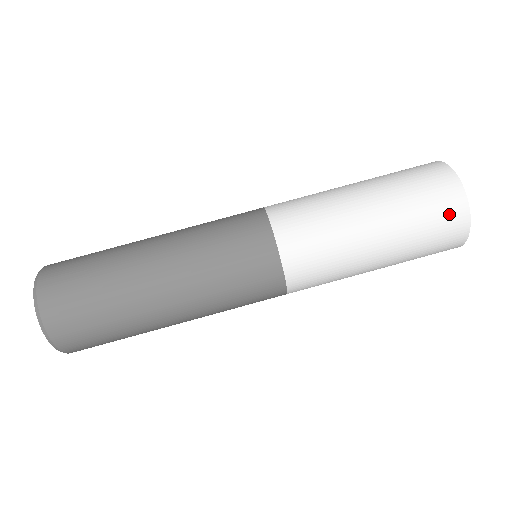
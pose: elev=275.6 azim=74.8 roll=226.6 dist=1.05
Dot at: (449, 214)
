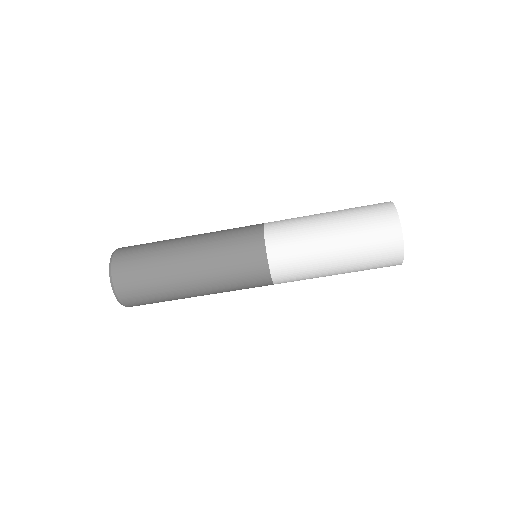
Dot at: occluded
